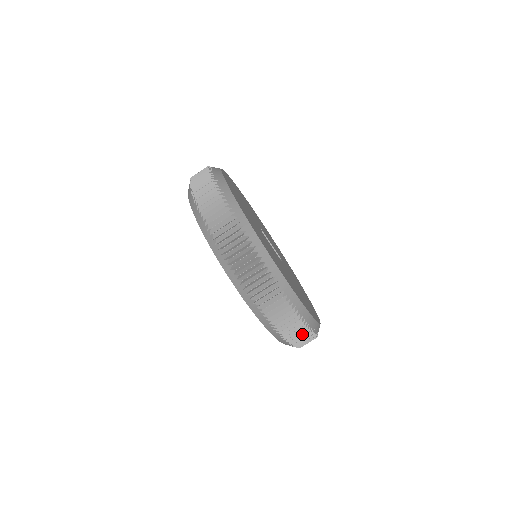
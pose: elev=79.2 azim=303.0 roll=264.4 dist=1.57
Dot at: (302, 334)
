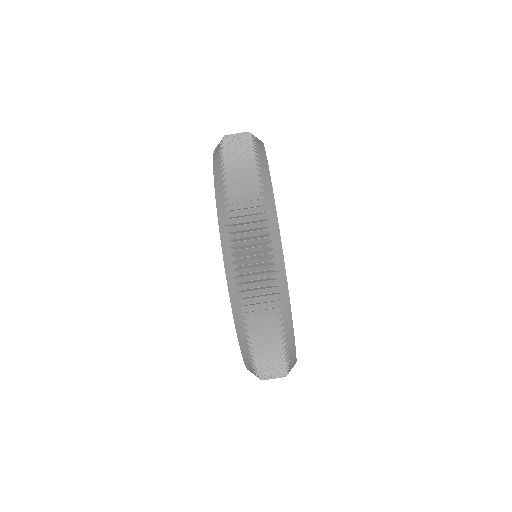
Dot at: occluded
